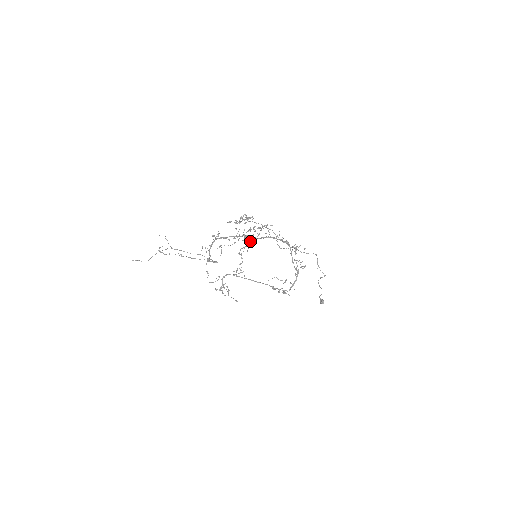
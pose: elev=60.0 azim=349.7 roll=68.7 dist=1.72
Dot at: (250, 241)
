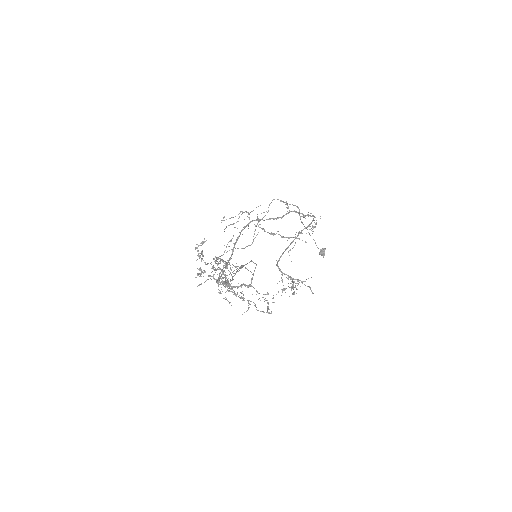
Dot at: (229, 284)
